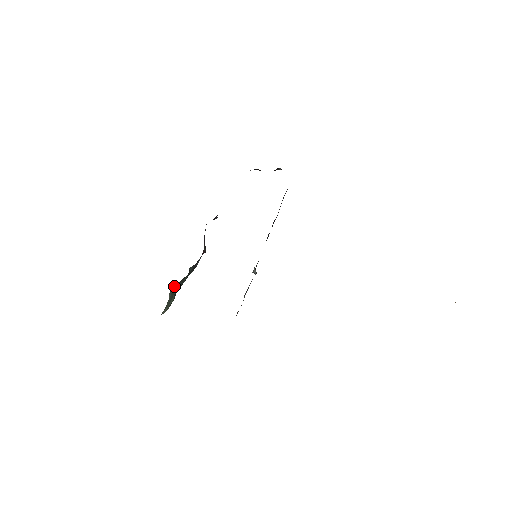
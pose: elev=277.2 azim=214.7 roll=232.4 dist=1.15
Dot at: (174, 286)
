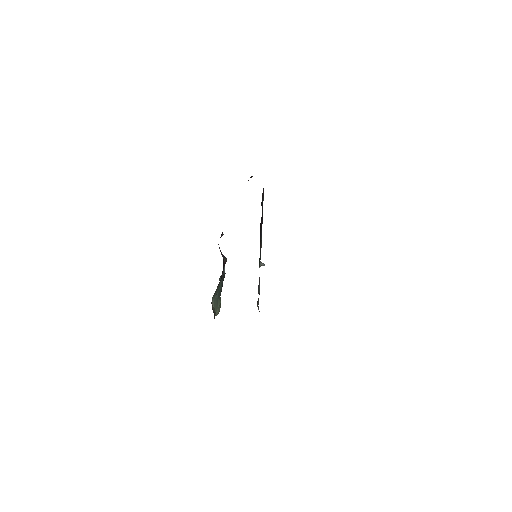
Dot at: (213, 297)
